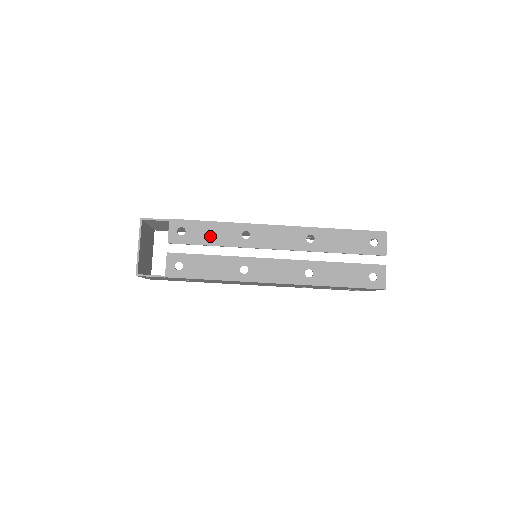
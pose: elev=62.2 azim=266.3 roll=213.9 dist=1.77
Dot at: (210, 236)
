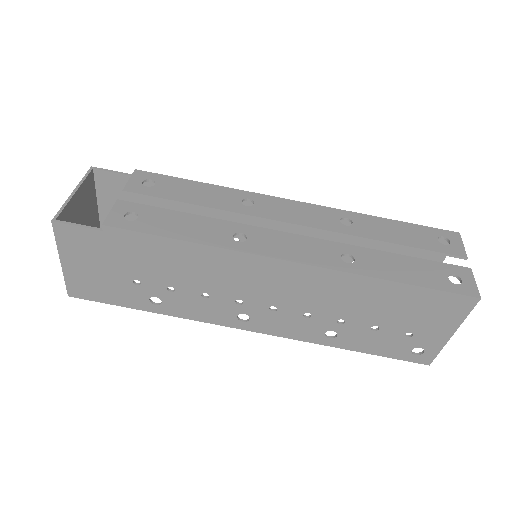
Dot at: (192, 194)
